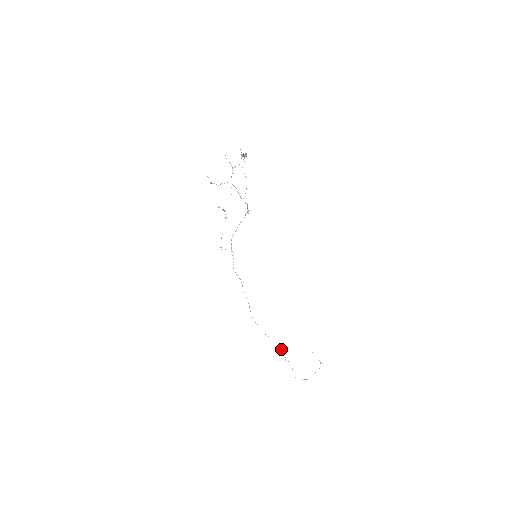
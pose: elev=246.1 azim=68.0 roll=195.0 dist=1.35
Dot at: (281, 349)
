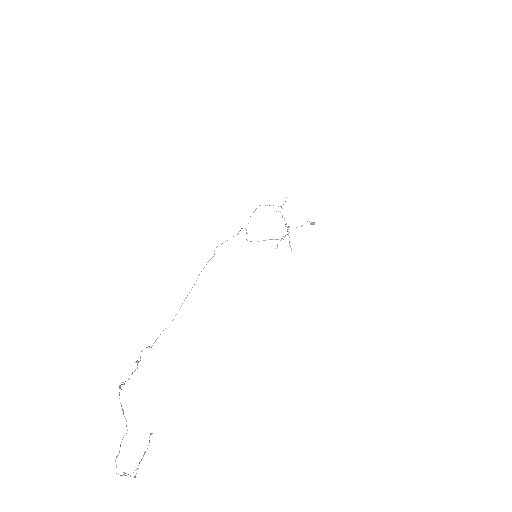
Dot at: (151, 347)
